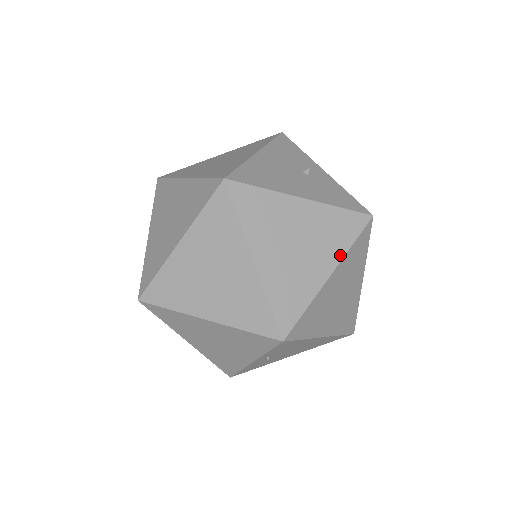
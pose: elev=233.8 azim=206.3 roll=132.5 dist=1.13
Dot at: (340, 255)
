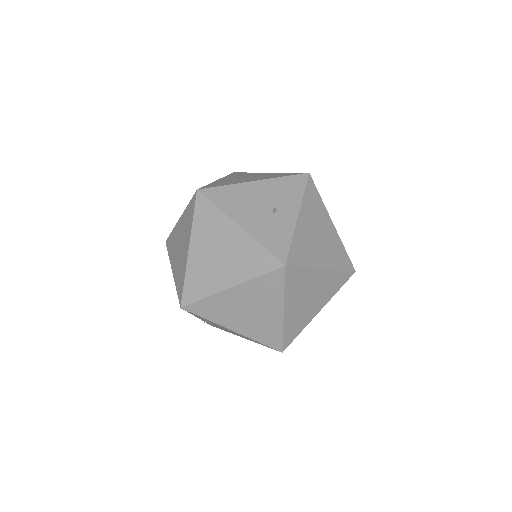
Dot at: (244, 278)
